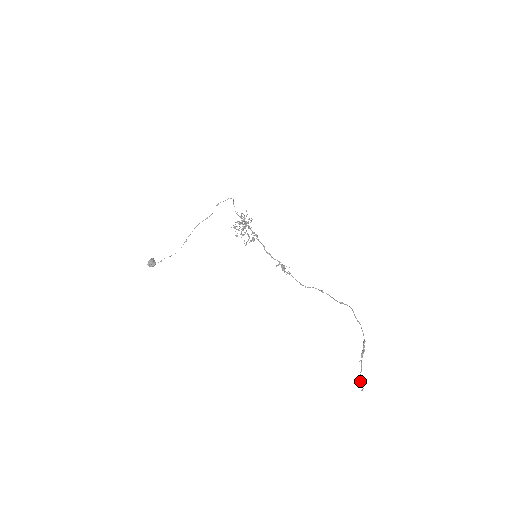
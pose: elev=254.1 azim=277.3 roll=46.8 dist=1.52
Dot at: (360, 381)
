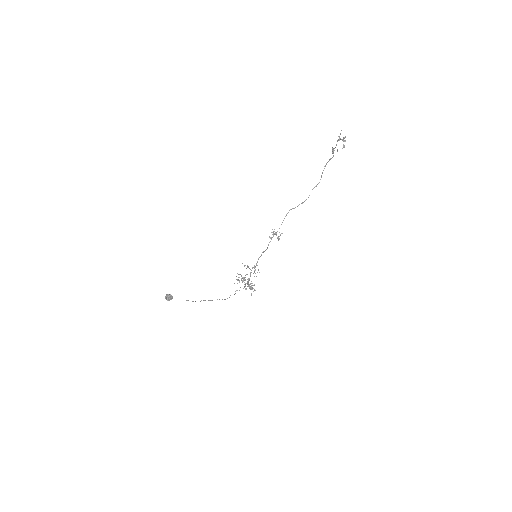
Dot at: occluded
